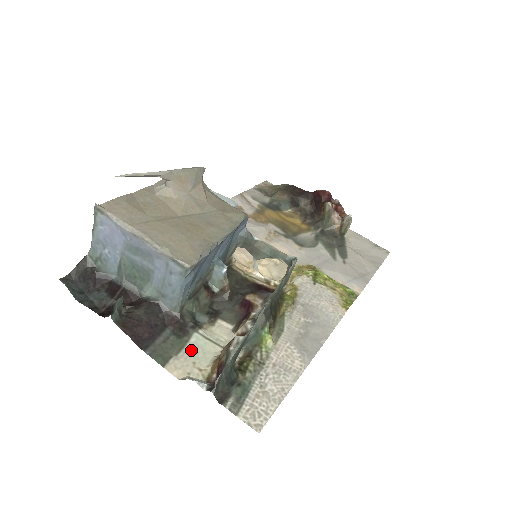
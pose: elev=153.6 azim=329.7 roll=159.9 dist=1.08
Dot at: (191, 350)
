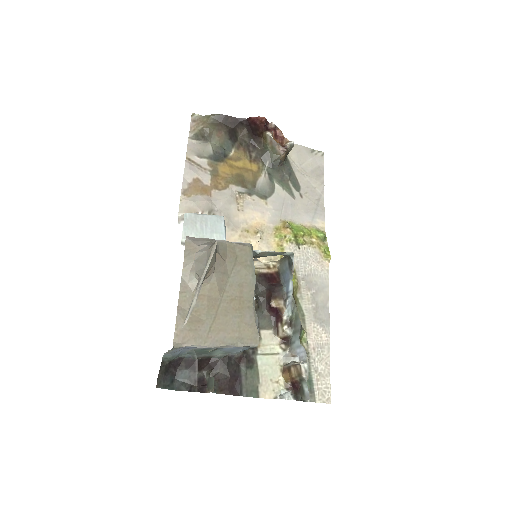
Dot at: (264, 372)
